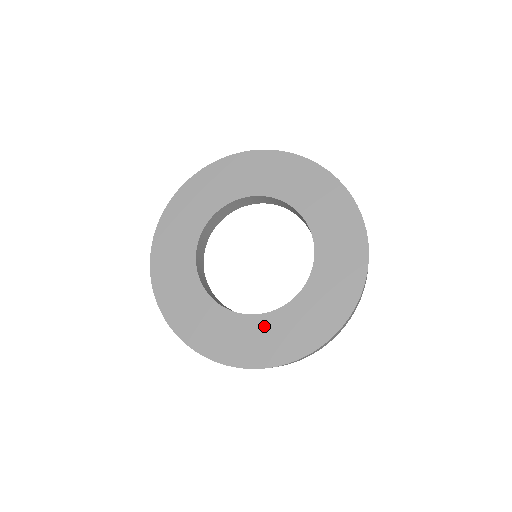
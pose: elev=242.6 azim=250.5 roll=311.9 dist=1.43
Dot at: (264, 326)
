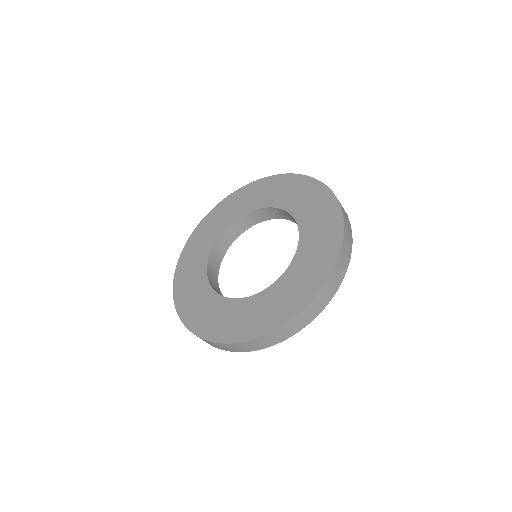
Dot at: (254, 304)
